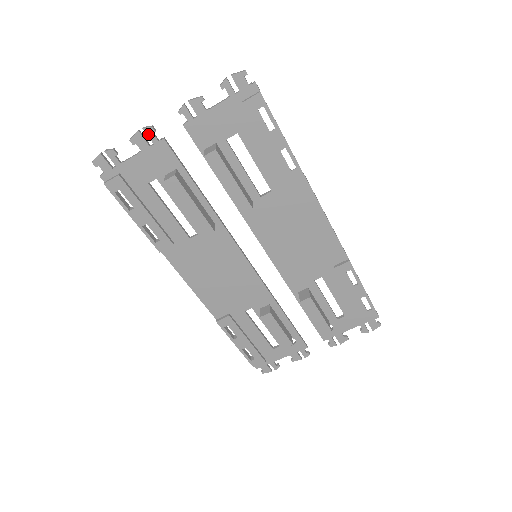
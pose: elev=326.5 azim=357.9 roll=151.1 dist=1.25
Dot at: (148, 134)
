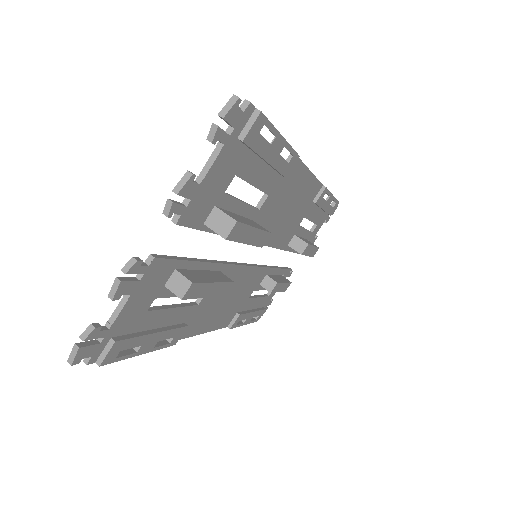
Dot at: (134, 272)
